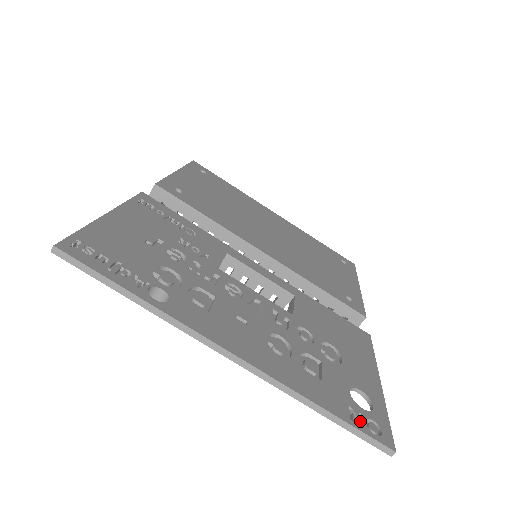
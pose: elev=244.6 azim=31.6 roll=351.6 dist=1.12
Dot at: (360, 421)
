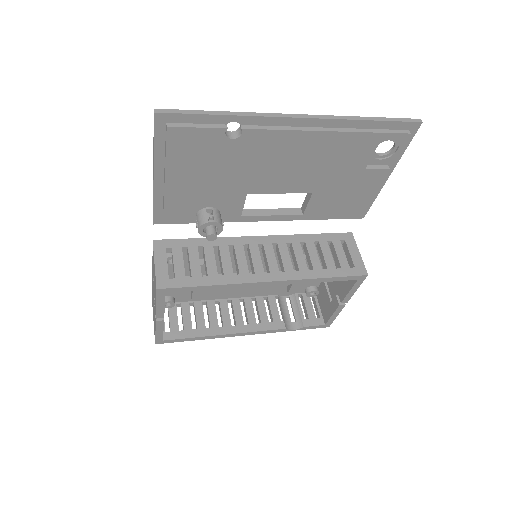
Dot at: (392, 130)
